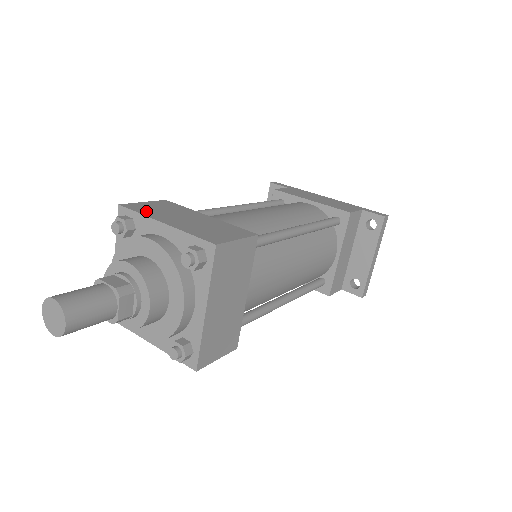
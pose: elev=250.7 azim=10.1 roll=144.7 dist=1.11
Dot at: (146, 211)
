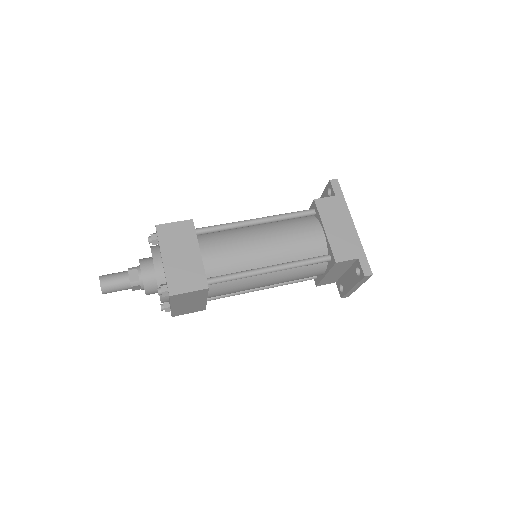
Dot at: (165, 239)
